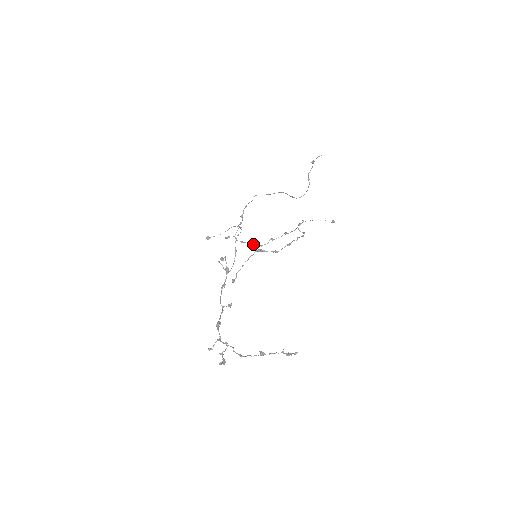
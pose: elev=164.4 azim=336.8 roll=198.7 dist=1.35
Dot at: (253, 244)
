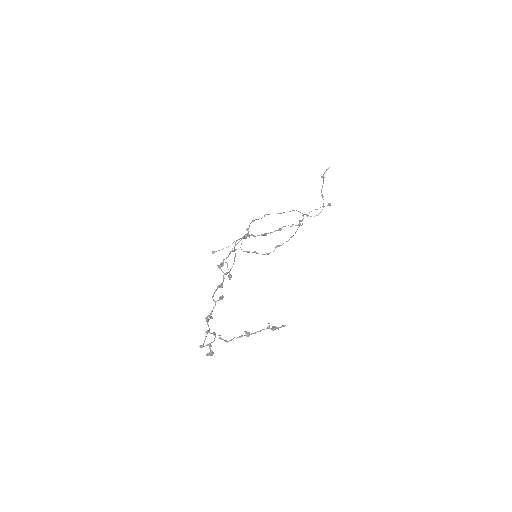
Dot at: occluded
